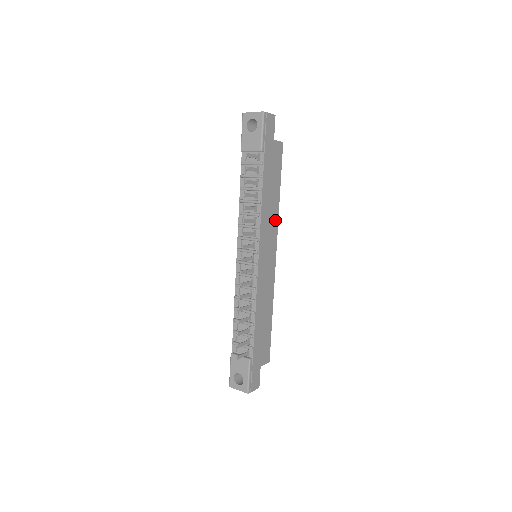
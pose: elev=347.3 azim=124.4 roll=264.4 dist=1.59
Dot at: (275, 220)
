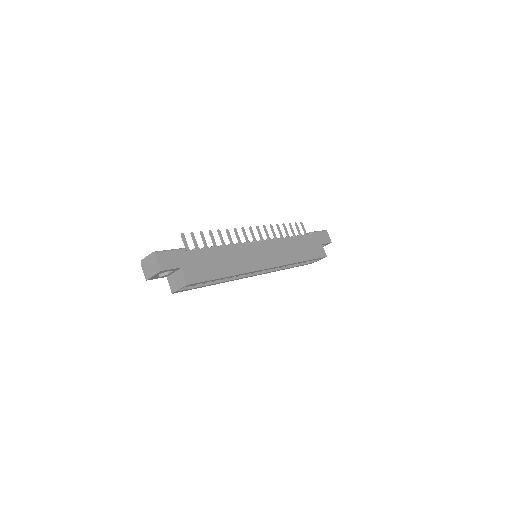
Dot at: (288, 260)
